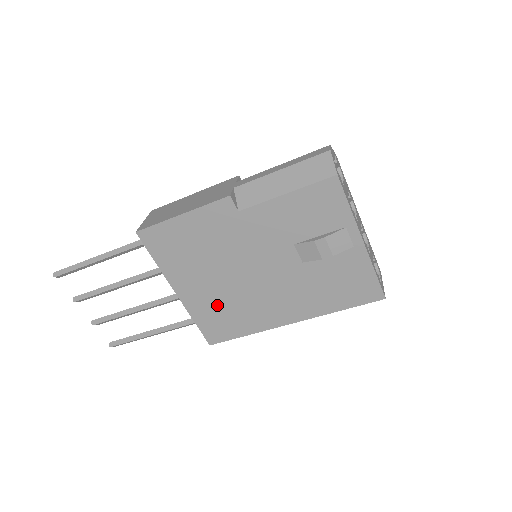
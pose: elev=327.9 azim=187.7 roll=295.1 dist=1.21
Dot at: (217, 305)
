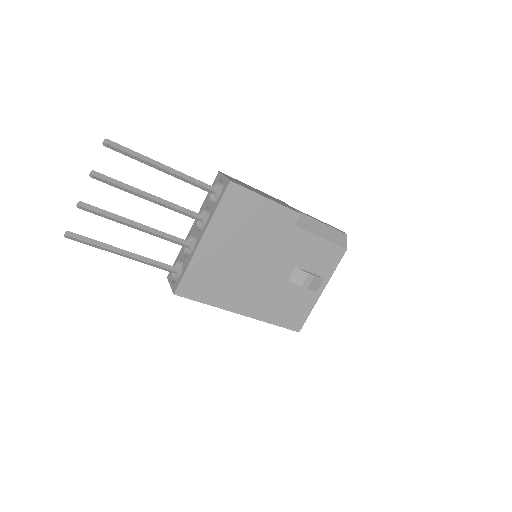
Dot at: (216, 269)
